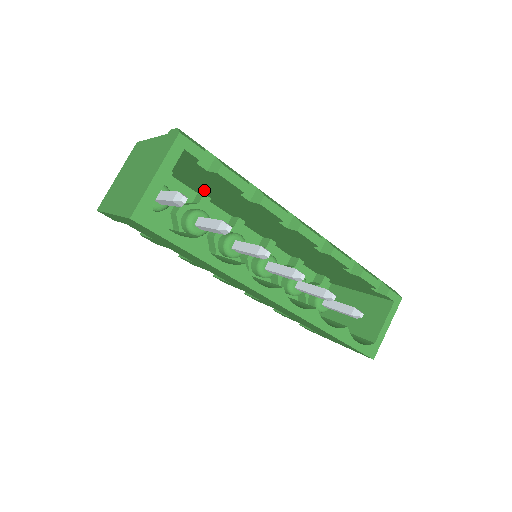
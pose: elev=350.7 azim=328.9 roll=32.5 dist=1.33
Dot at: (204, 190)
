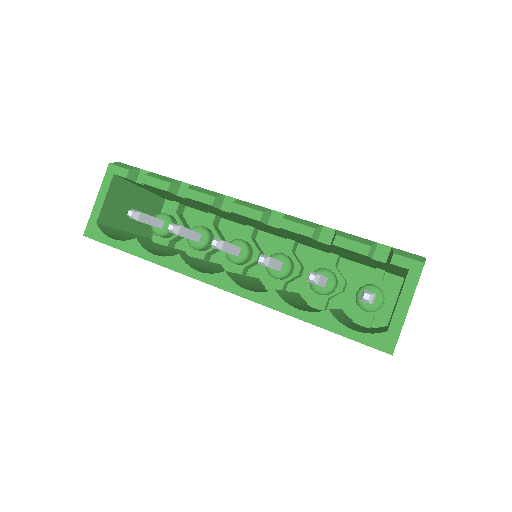
Dot at: (199, 208)
